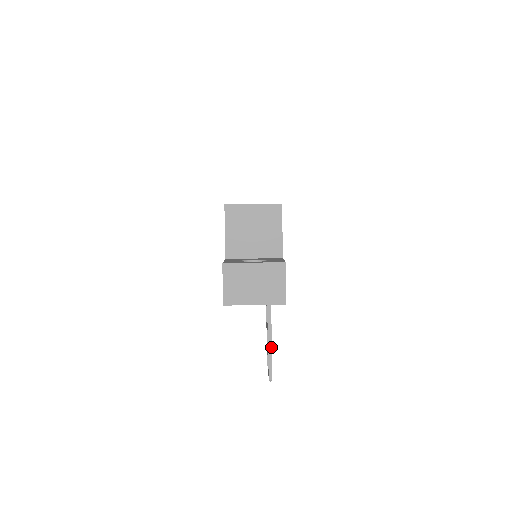
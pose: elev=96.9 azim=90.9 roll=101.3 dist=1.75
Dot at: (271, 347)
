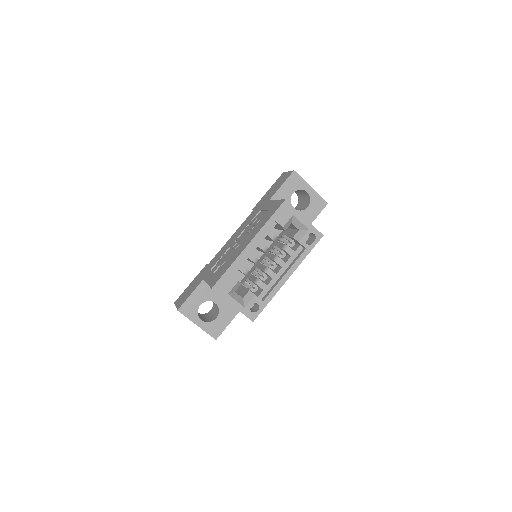
Dot at: occluded
